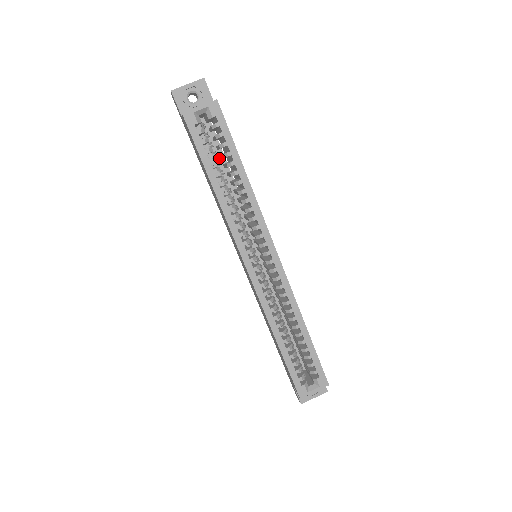
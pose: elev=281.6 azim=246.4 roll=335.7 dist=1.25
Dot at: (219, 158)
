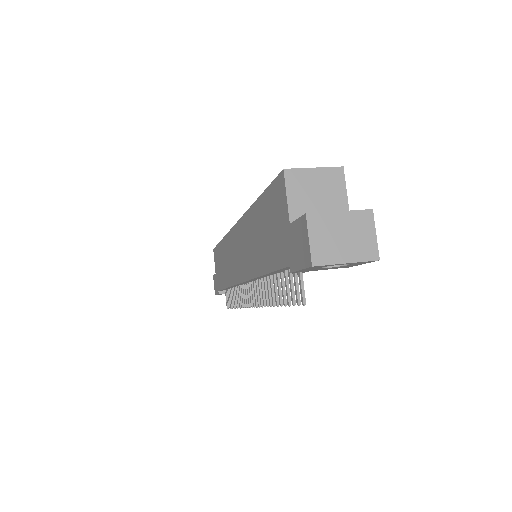
Dot at: occluded
